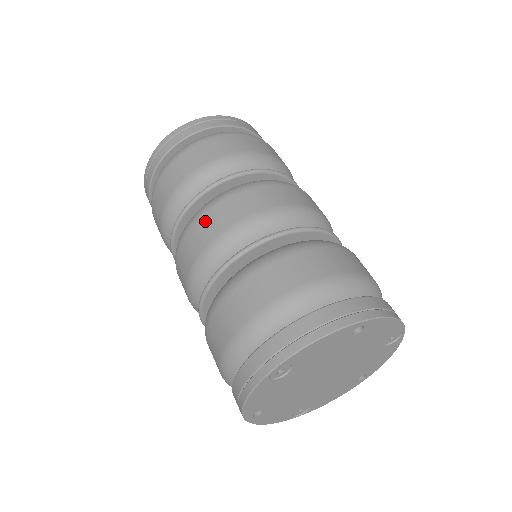
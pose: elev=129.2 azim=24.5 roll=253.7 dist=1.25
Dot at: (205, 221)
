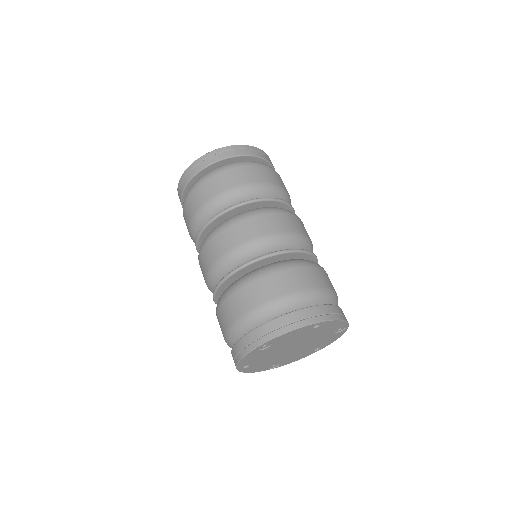
Dot at: (225, 235)
